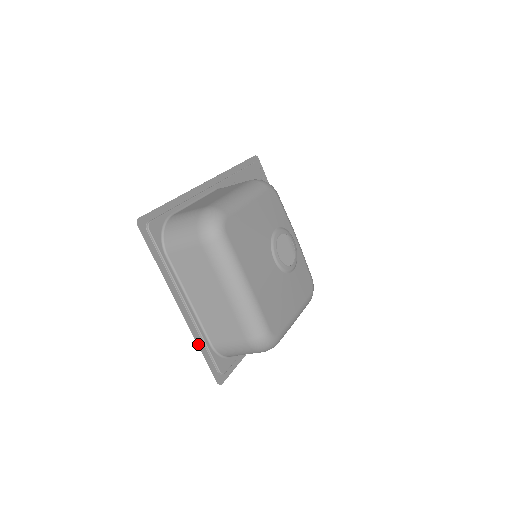
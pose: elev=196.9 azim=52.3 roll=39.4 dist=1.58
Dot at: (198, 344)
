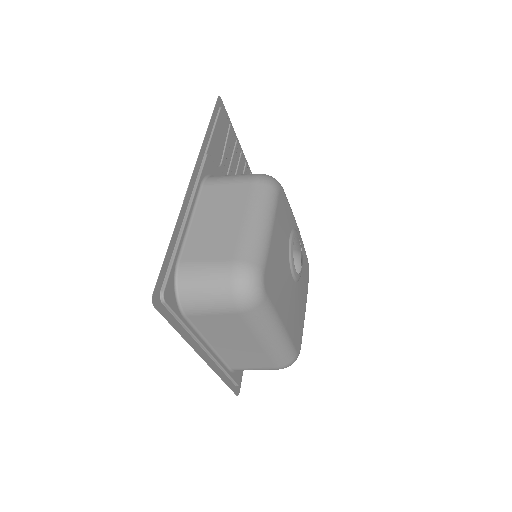
Dot at: (220, 377)
